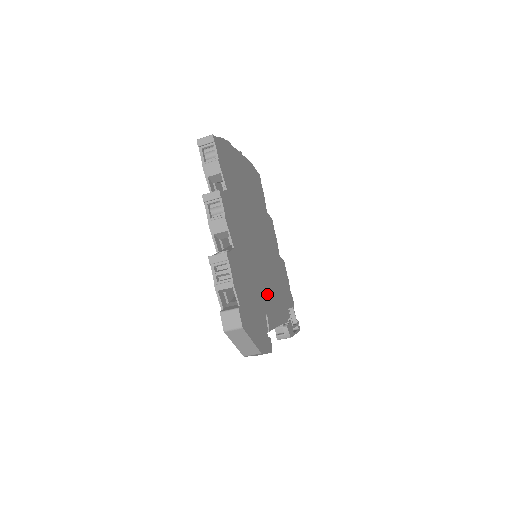
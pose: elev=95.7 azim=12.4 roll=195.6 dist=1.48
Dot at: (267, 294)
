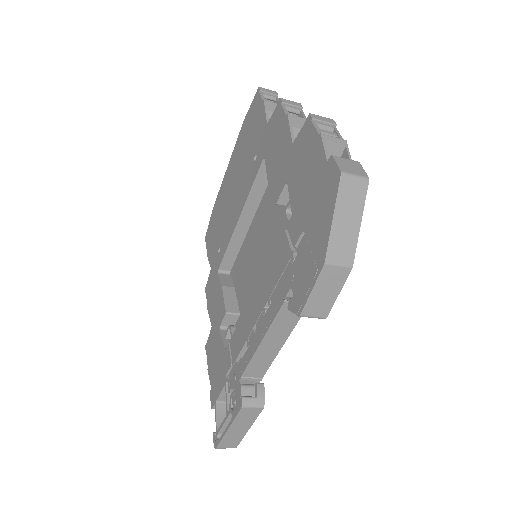
Dot at: occluded
